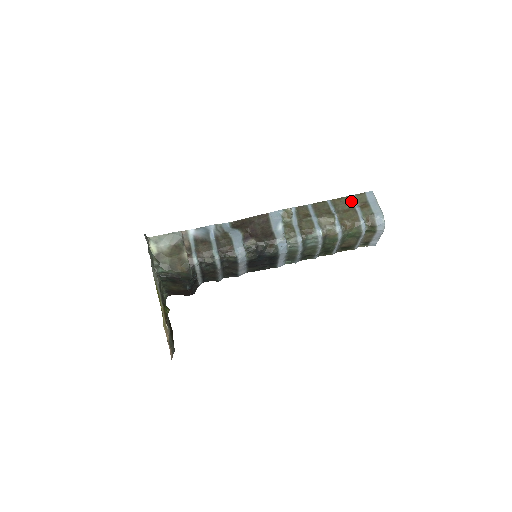
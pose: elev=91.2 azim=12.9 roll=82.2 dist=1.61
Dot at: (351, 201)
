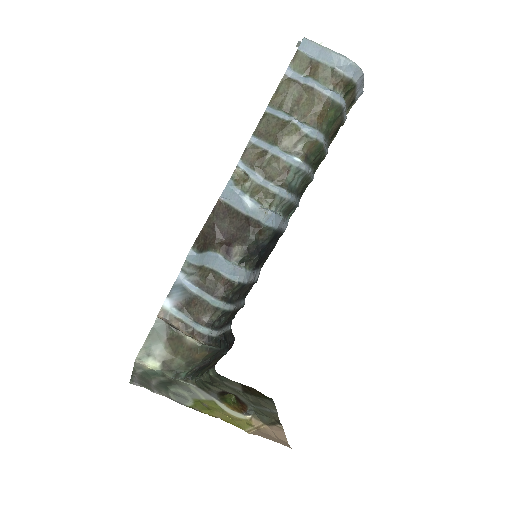
Dot at: (292, 80)
